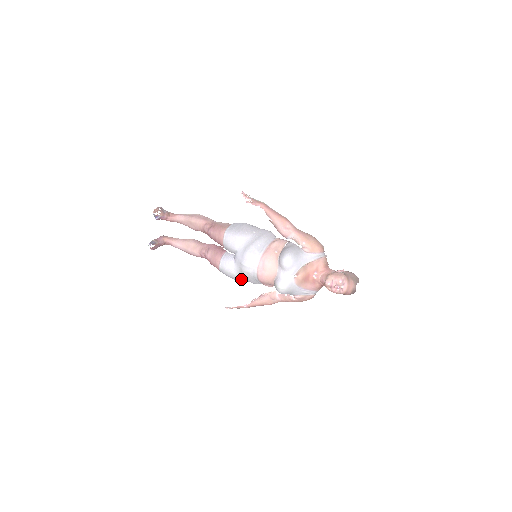
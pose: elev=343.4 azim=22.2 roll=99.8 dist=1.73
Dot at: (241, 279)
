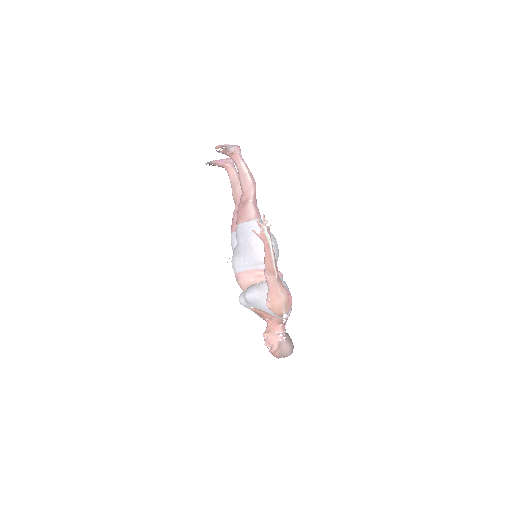
Dot at: occluded
